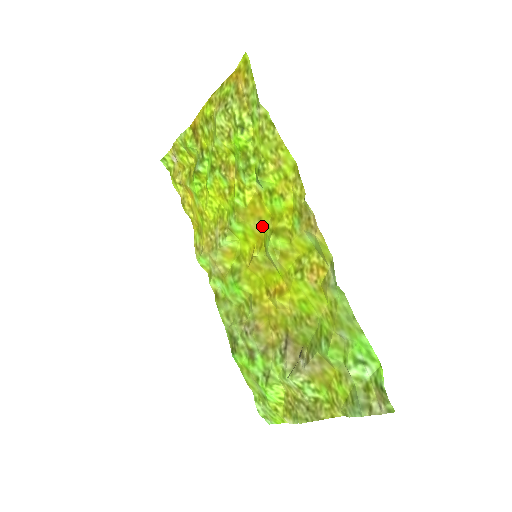
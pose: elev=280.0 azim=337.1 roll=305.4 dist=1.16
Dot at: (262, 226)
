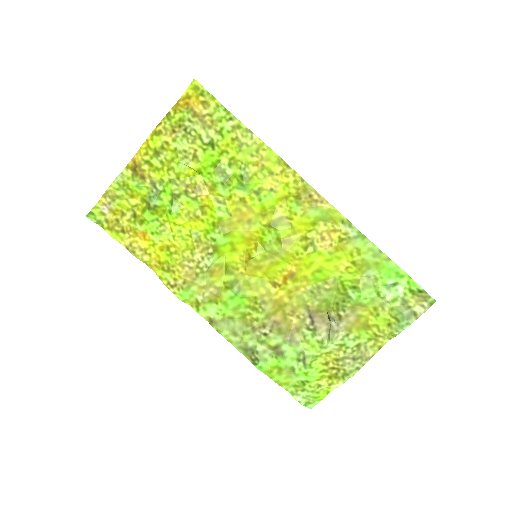
Dot at: (253, 227)
